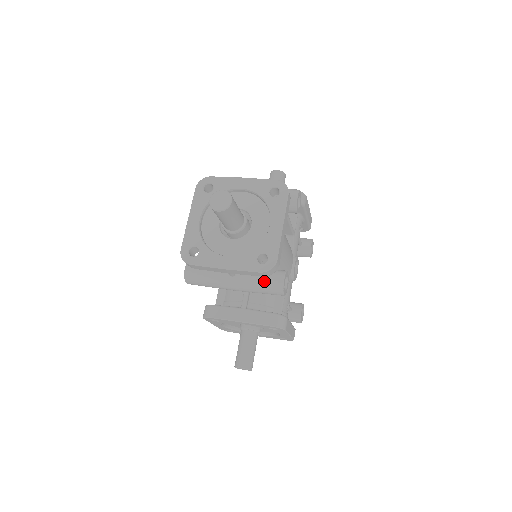
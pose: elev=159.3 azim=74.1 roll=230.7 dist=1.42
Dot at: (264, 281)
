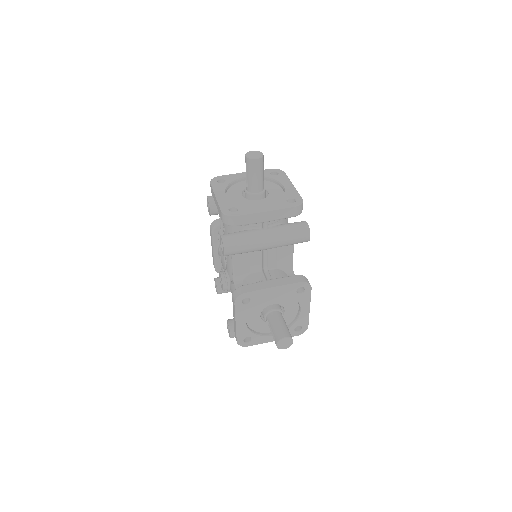
Dot at: (293, 227)
